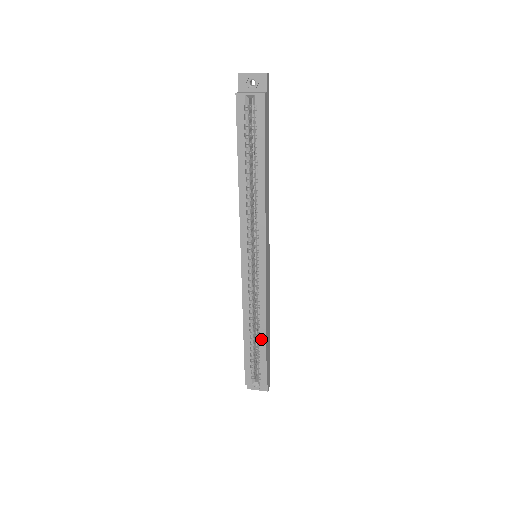
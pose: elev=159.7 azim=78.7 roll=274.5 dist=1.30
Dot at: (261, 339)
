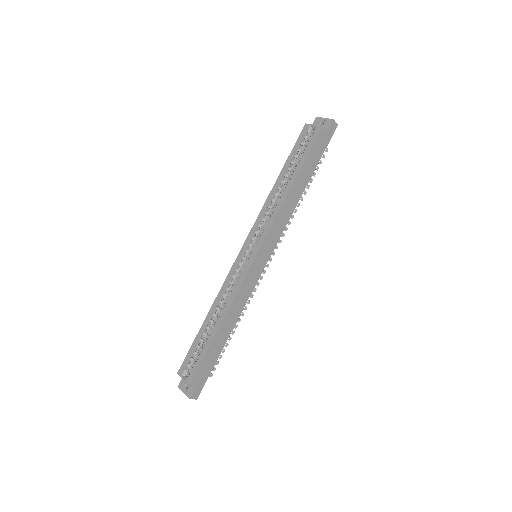
Dot at: (214, 329)
